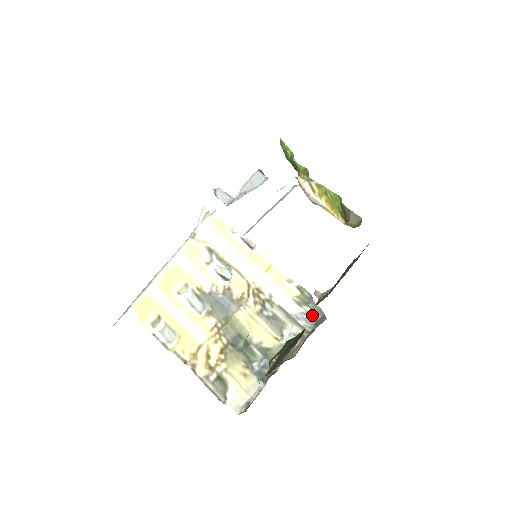
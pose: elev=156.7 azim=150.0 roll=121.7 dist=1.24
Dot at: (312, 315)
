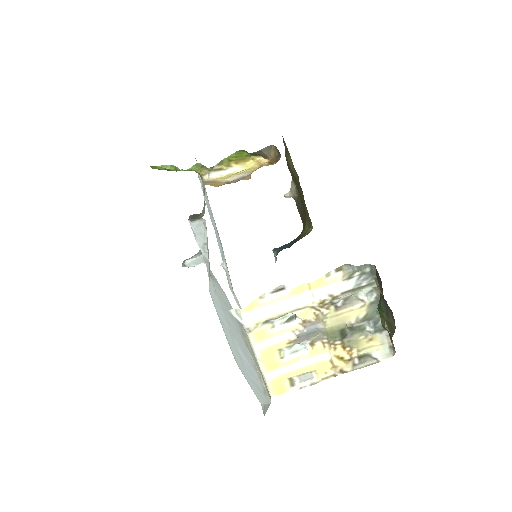
Dot at: (364, 273)
